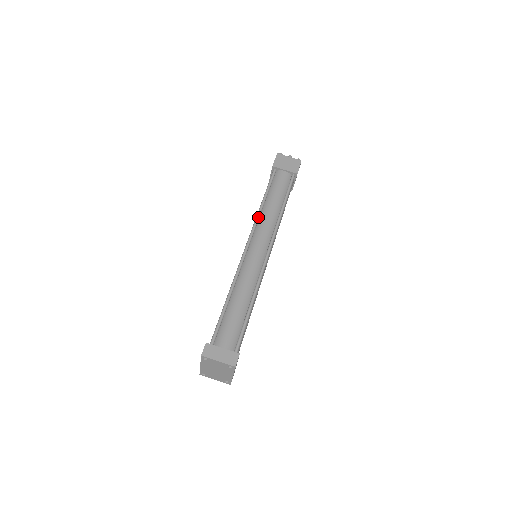
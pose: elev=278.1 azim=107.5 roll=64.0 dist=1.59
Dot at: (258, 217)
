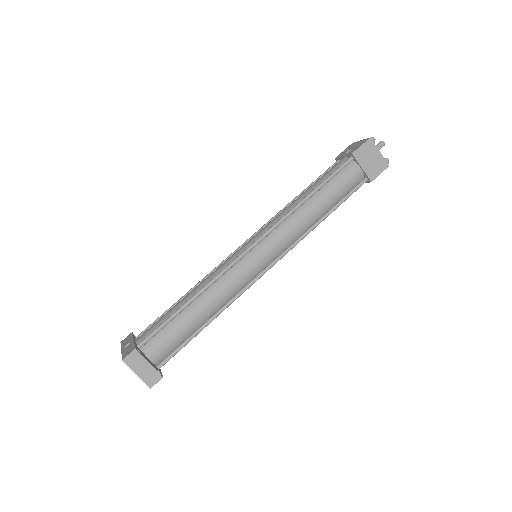
Dot at: (289, 215)
